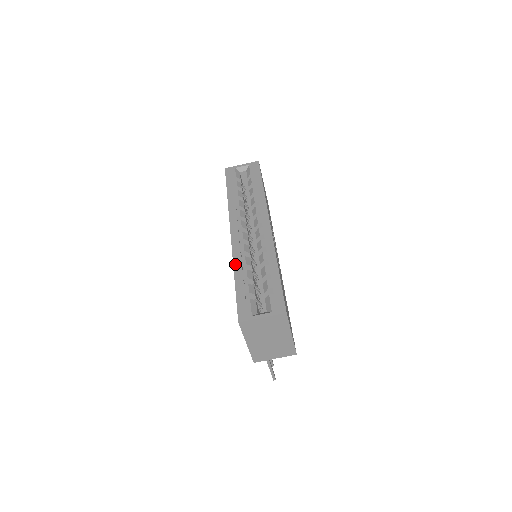
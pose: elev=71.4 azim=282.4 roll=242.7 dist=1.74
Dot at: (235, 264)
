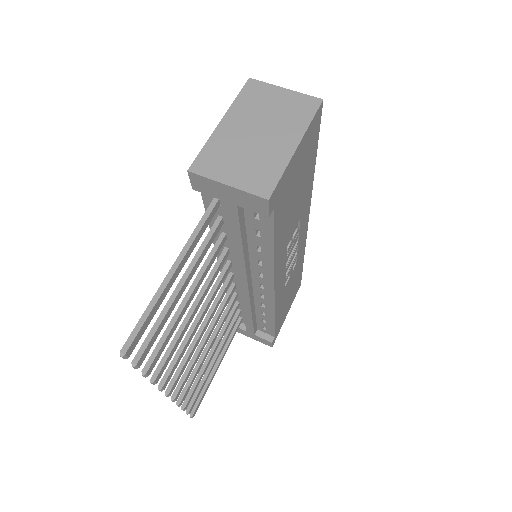
Dot at: occluded
